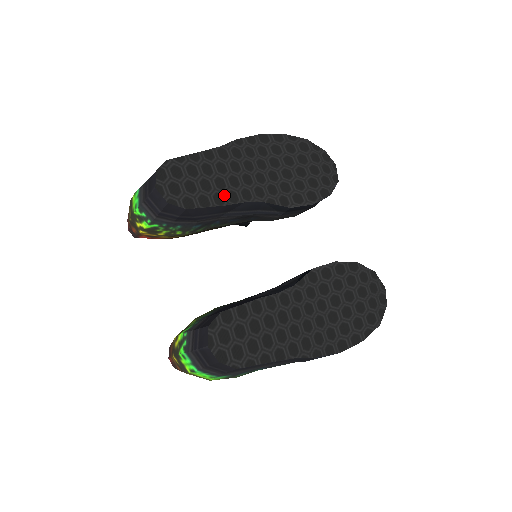
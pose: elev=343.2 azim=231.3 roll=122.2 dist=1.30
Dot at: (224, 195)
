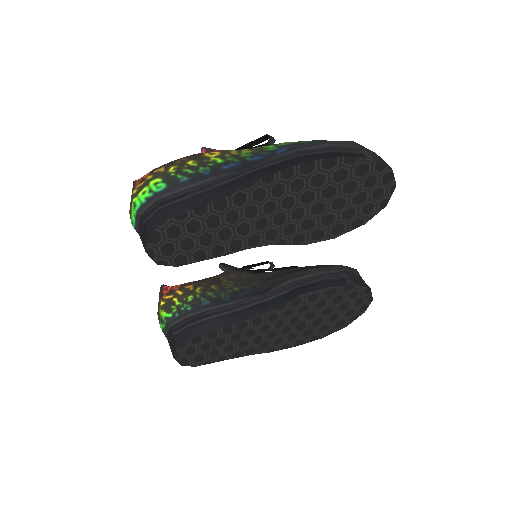
Dot at: (226, 246)
